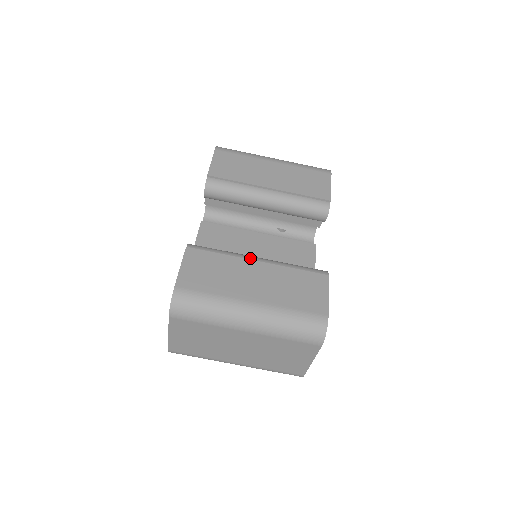
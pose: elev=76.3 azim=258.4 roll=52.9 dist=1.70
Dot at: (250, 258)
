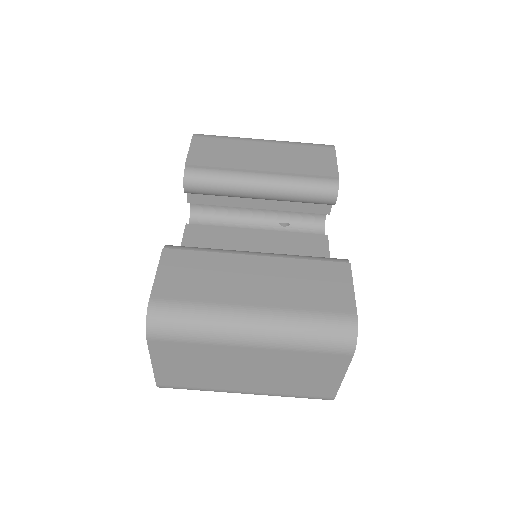
Dot at: (246, 253)
